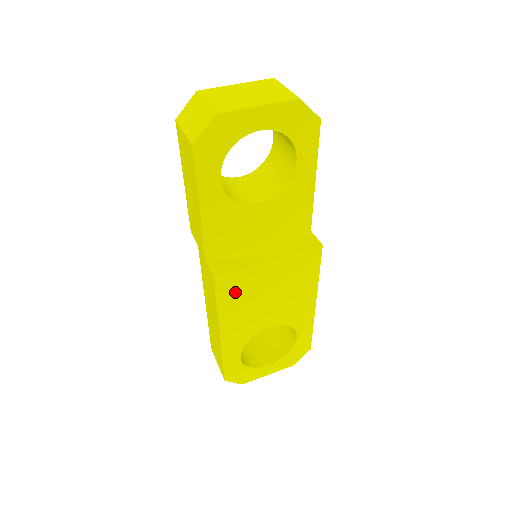
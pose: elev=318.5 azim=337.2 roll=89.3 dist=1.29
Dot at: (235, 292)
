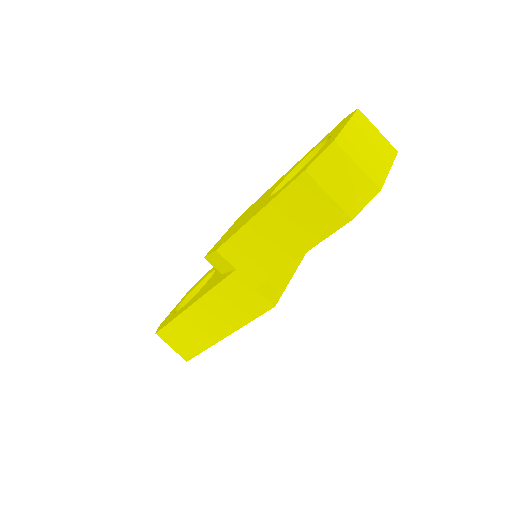
Dot at: occluded
